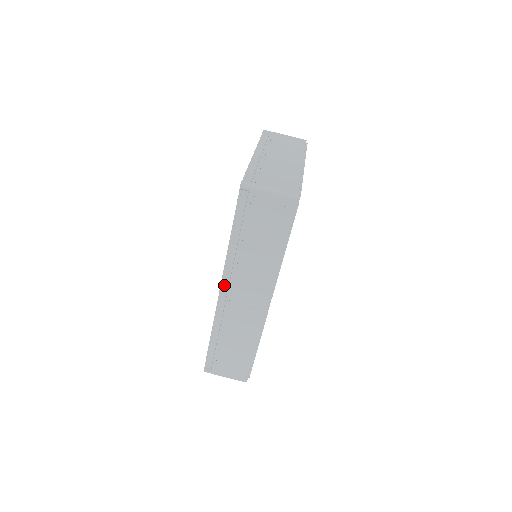
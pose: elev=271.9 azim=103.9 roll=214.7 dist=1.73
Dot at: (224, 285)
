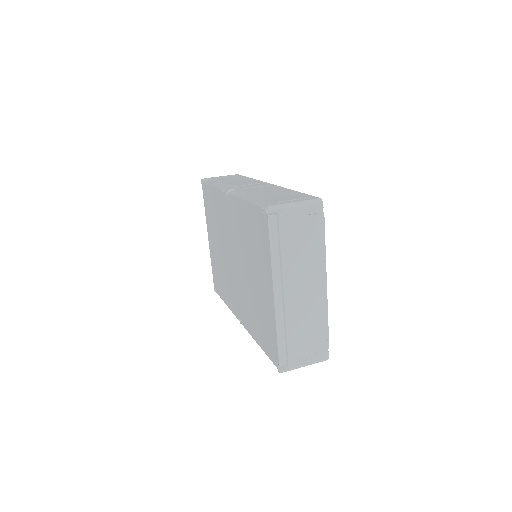
Dot at: occluded
